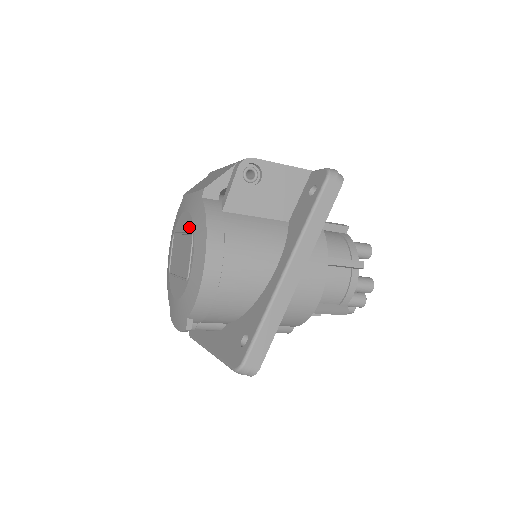
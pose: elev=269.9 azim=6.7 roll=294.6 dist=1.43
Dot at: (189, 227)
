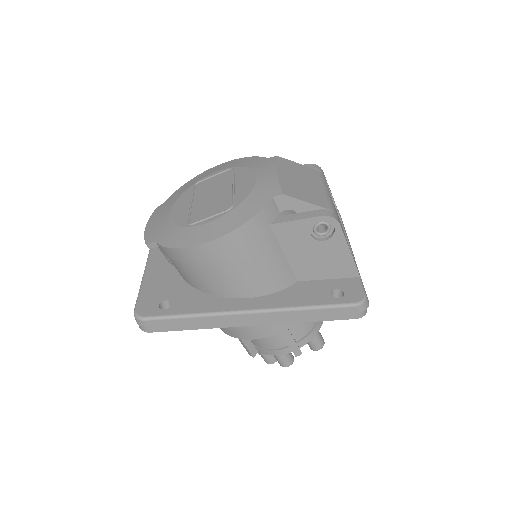
Dot at: (240, 195)
